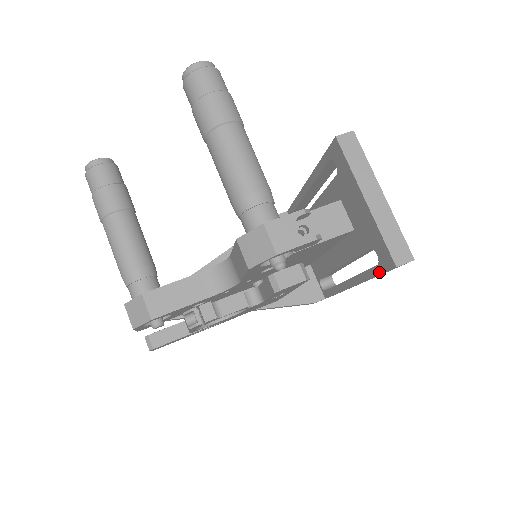
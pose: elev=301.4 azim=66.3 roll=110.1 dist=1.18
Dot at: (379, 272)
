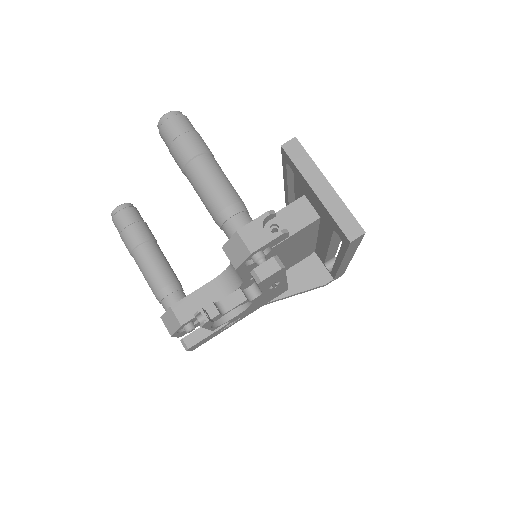
Dot at: (345, 249)
